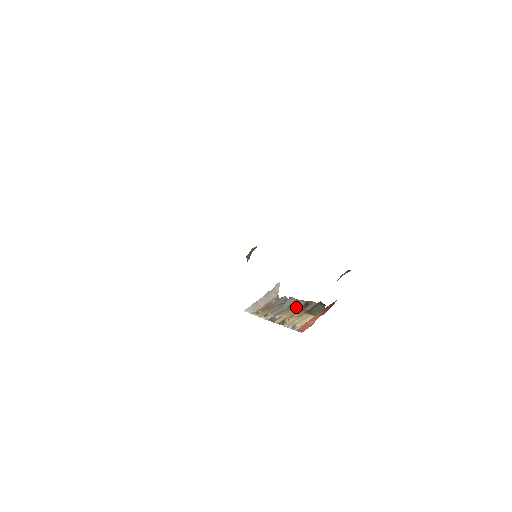
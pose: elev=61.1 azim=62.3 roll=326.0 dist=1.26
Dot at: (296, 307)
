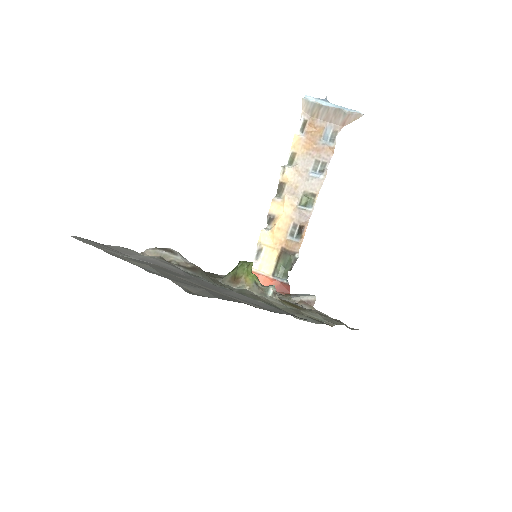
Dot at: (298, 215)
